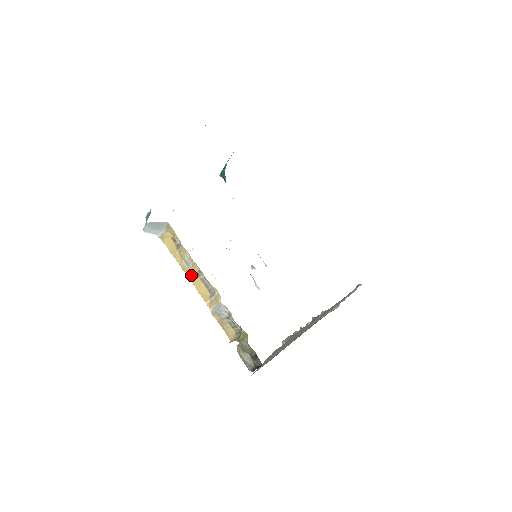
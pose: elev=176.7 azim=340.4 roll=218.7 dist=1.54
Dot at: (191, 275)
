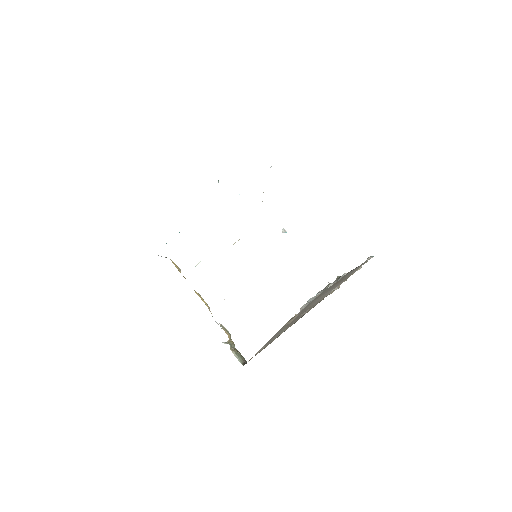
Dot at: (195, 291)
